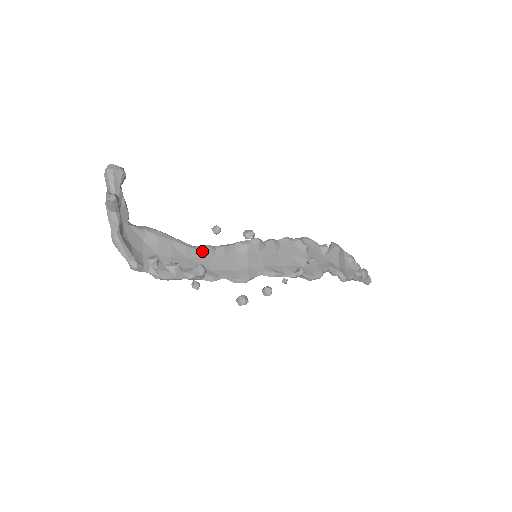
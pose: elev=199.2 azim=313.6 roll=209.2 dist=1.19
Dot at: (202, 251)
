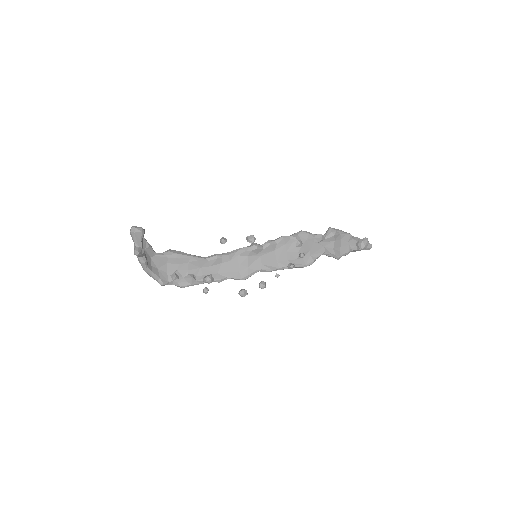
Dot at: (211, 261)
